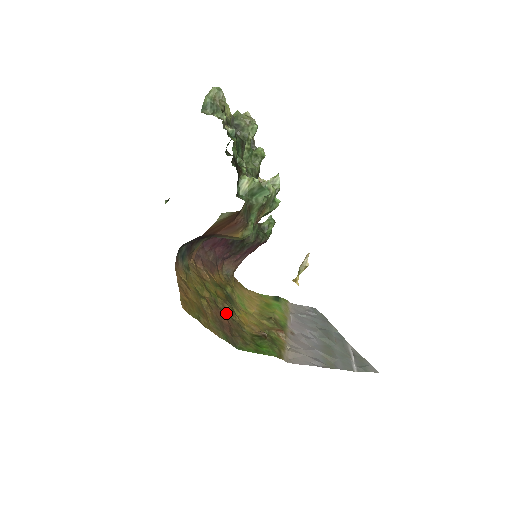
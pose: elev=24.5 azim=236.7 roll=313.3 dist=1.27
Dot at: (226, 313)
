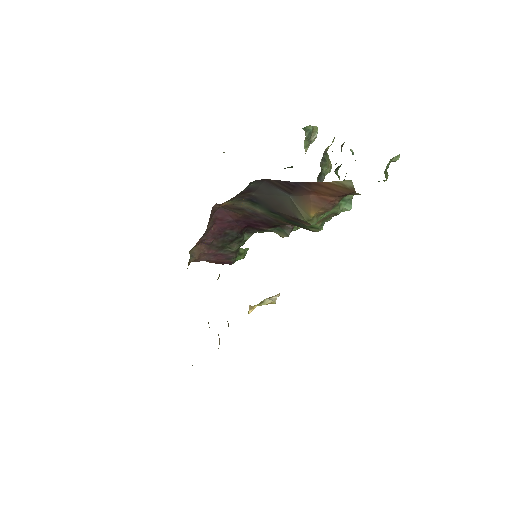
Dot at: occluded
